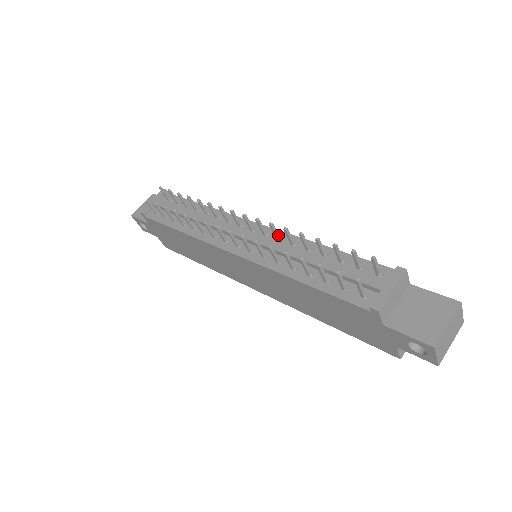
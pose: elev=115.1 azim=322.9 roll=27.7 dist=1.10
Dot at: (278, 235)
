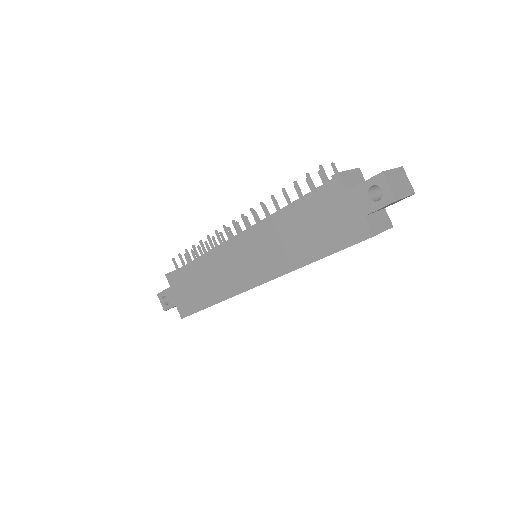
Dot at: occluded
